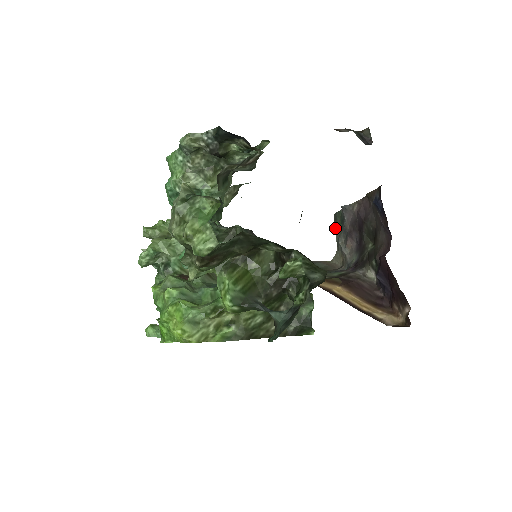
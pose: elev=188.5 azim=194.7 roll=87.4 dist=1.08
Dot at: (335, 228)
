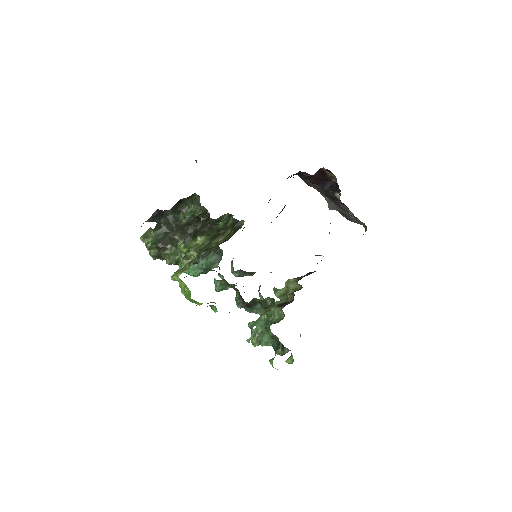
Dot at: occluded
